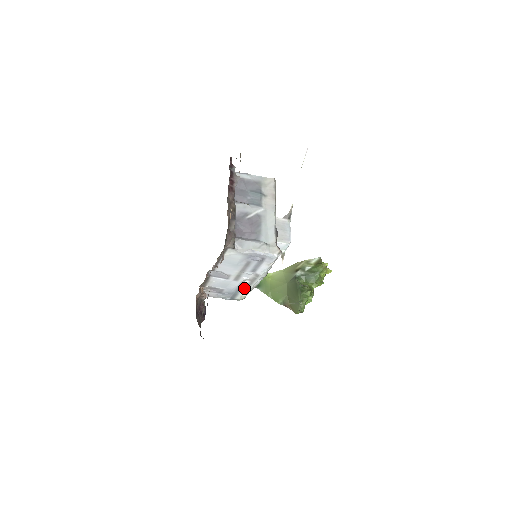
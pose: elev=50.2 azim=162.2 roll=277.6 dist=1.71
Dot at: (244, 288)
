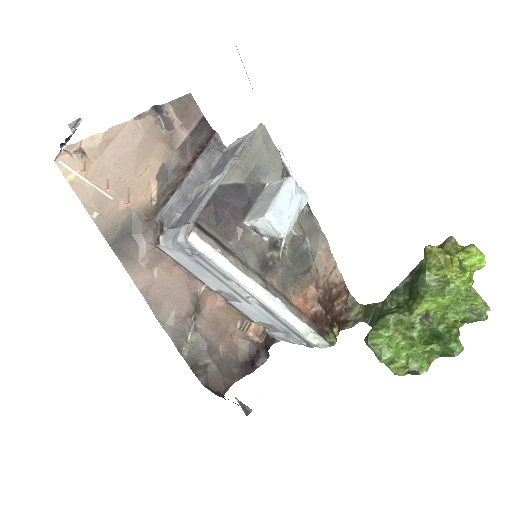
Dot at: (280, 318)
